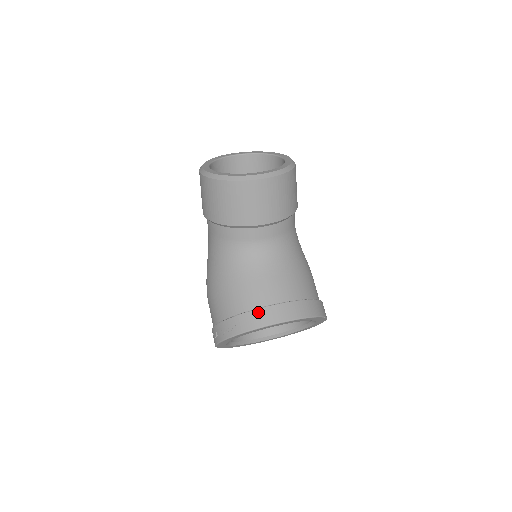
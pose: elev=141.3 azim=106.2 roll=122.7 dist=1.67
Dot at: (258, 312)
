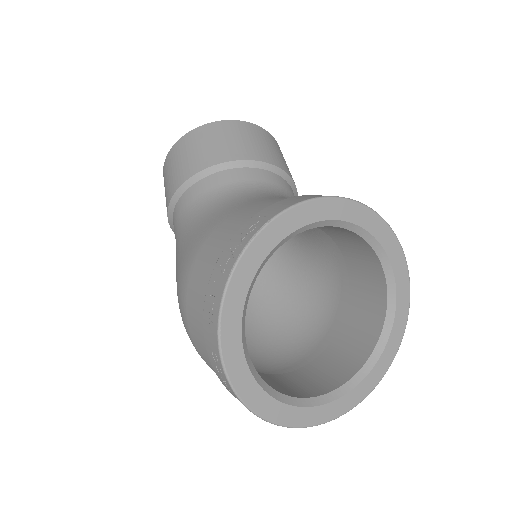
Dot at: (297, 196)
